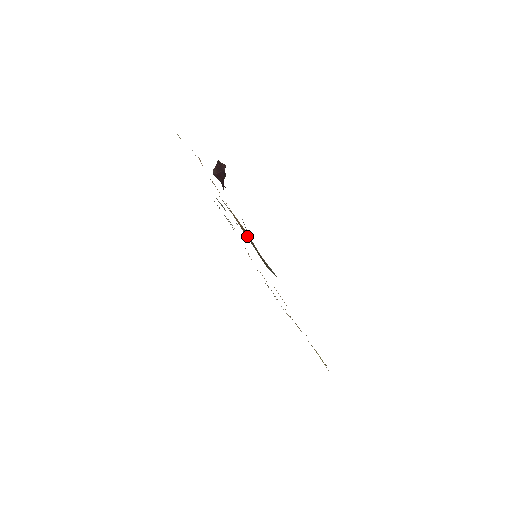
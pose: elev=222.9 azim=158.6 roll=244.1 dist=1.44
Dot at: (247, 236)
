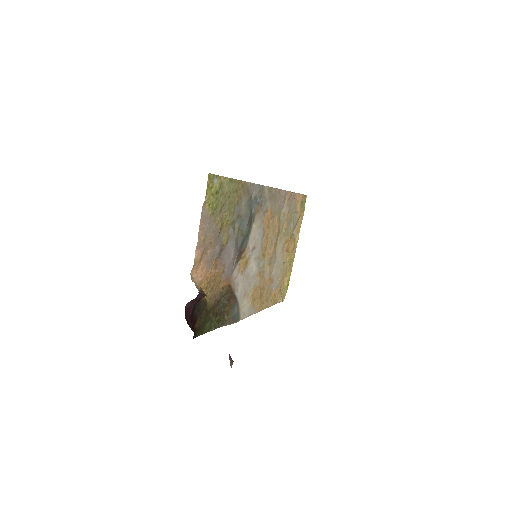
Dot at: (223, 295)
